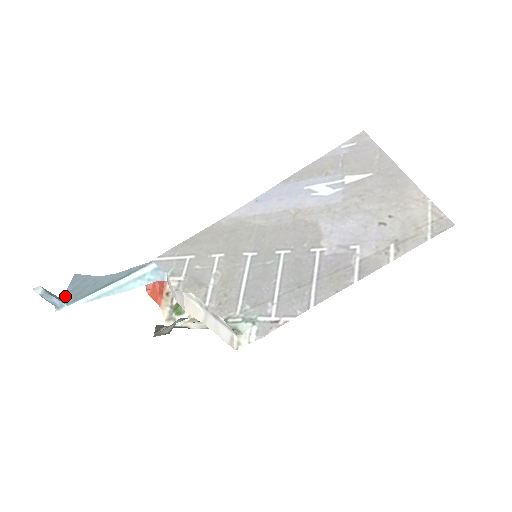
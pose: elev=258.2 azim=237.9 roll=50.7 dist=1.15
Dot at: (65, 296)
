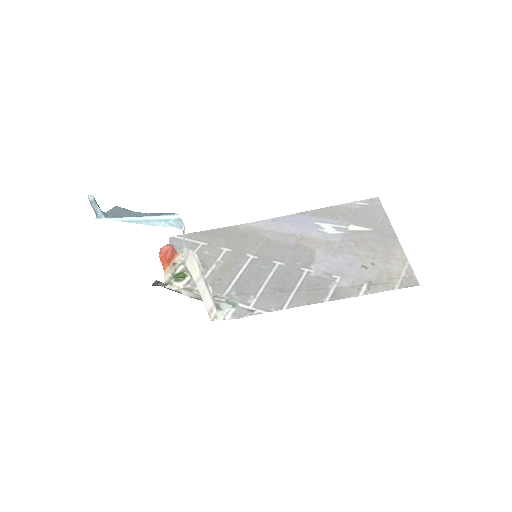
Dot at: occluded
